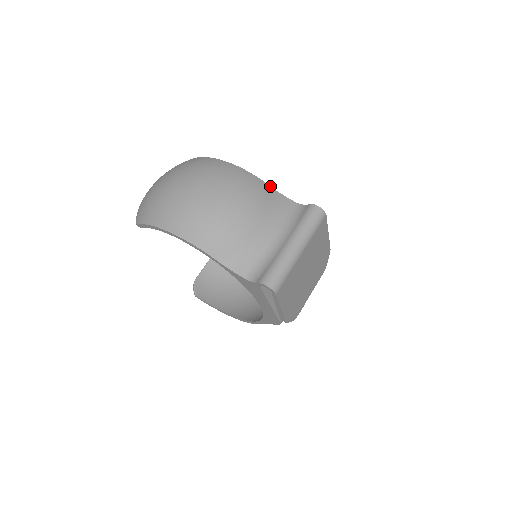
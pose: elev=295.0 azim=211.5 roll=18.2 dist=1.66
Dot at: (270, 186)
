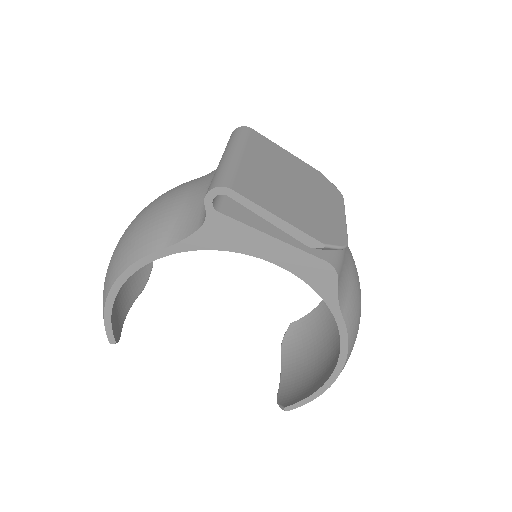
Dot at: occluded
